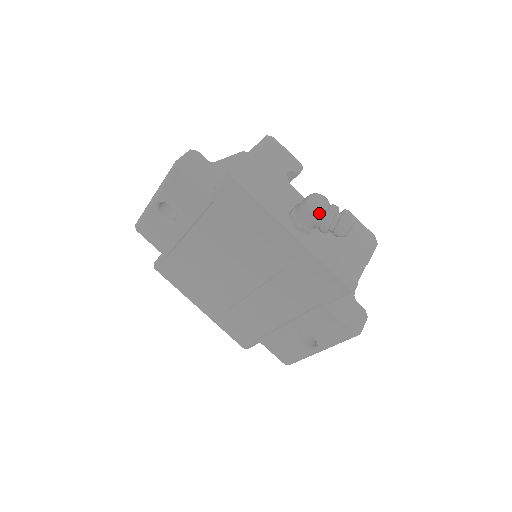
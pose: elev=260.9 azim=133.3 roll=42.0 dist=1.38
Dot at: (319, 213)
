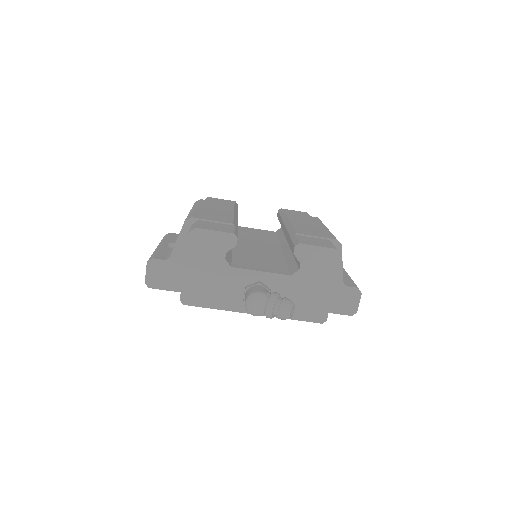
Dot at: occluded
